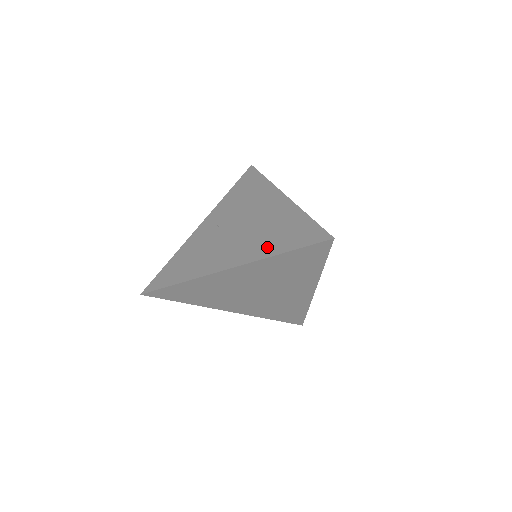
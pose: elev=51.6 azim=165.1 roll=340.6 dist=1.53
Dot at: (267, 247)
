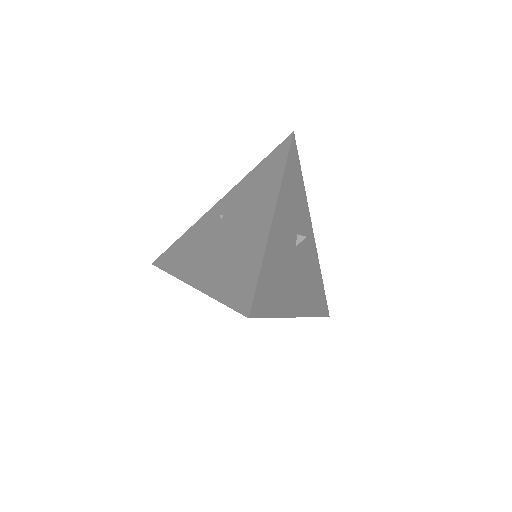
Dot at: (218, 281)
